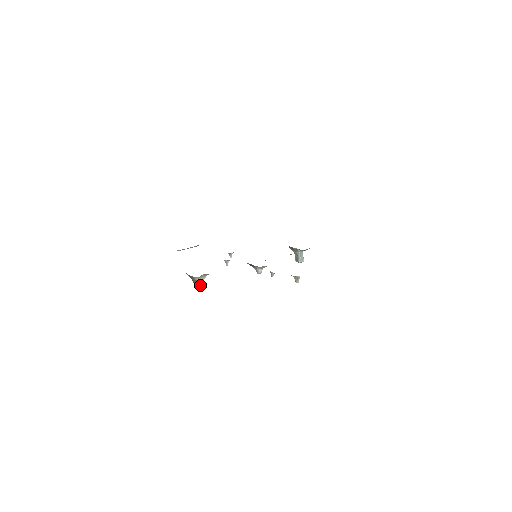
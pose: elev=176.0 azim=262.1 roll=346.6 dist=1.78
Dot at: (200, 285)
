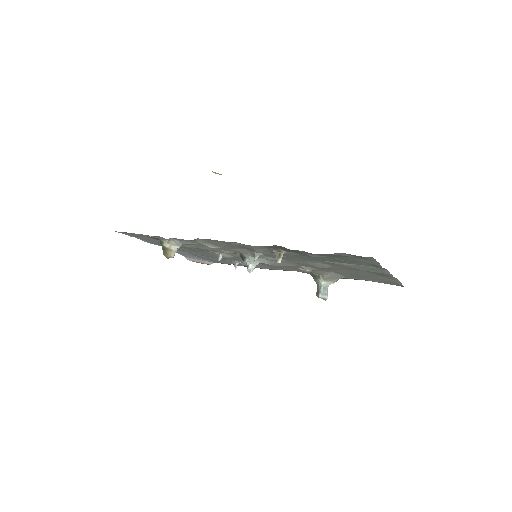
Dot at: (168, 255)
